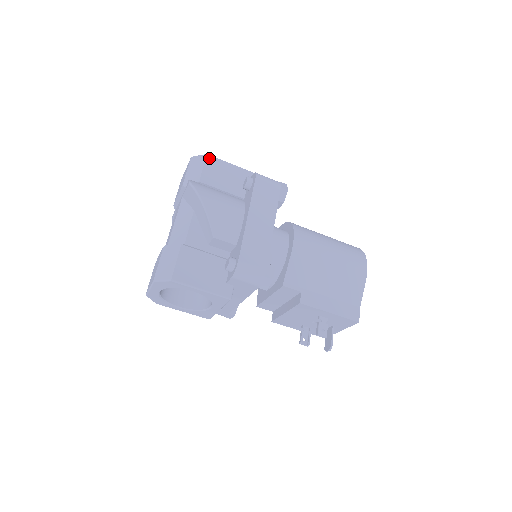
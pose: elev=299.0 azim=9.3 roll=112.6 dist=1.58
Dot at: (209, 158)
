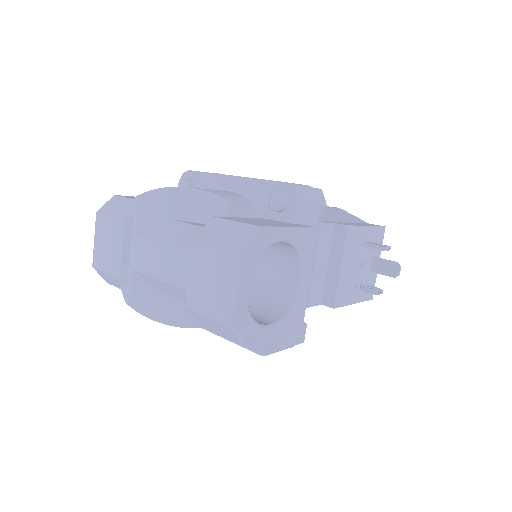
Dot at: (121, 196)
